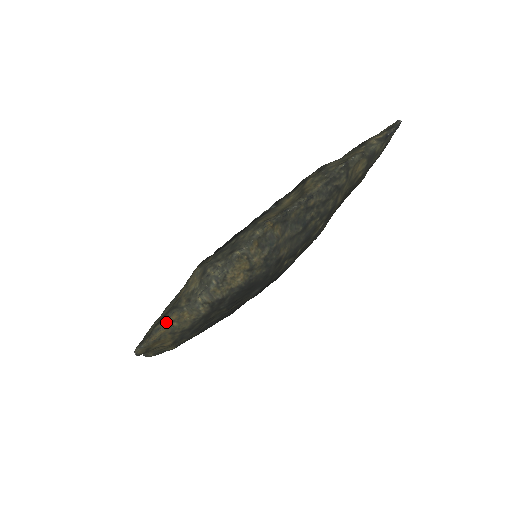
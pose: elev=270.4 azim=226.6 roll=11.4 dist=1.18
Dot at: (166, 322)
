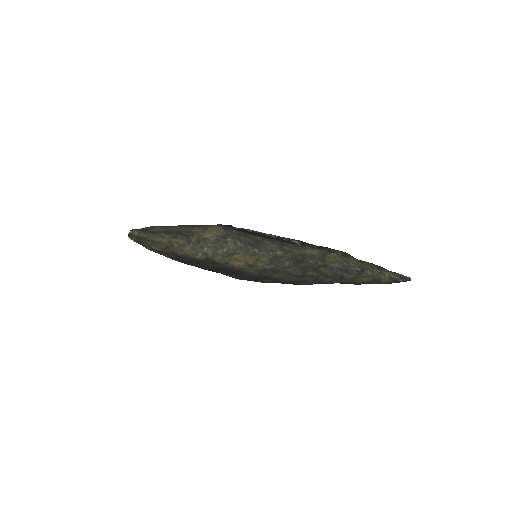
Dot at: (172, 239)
